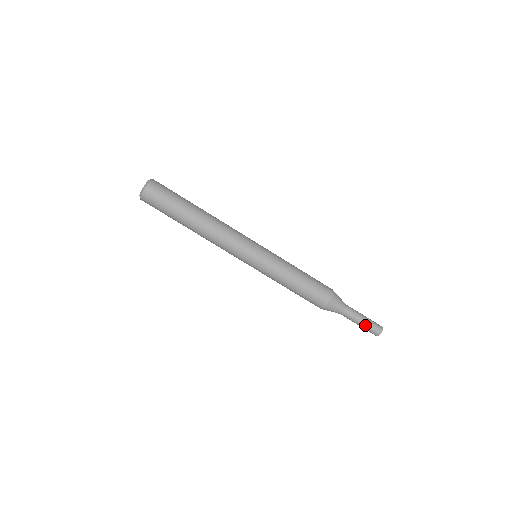
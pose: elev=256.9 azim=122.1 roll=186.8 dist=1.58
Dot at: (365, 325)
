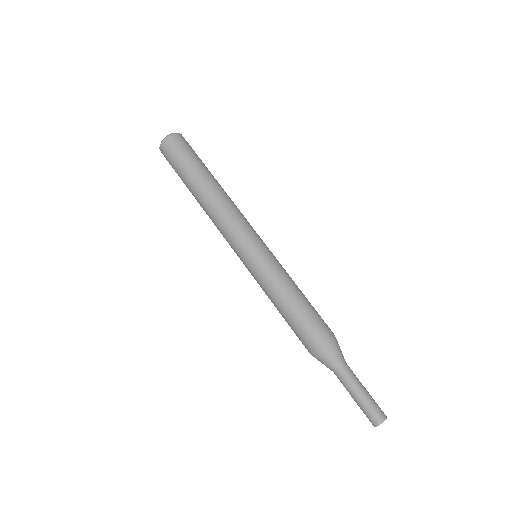
Dot at: (362, 401)
